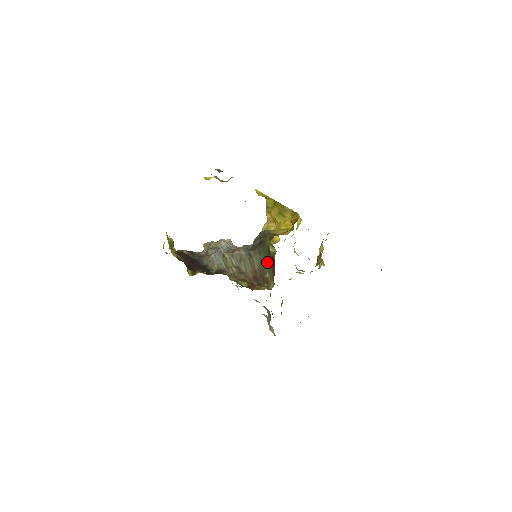
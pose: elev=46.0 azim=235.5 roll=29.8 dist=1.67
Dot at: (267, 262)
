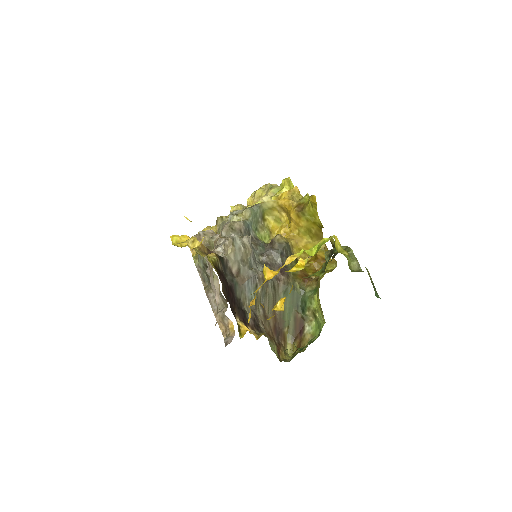
Dot at: (291, 314)
